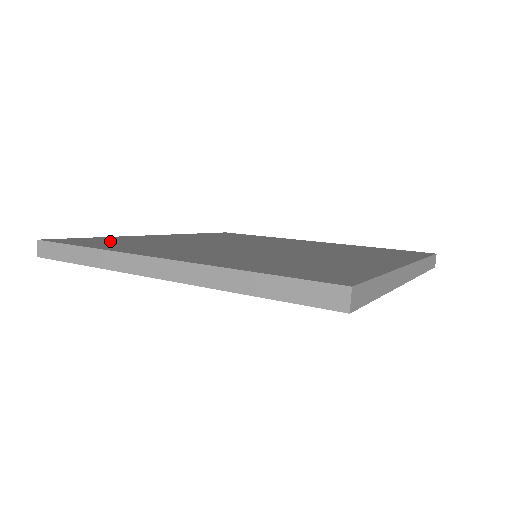
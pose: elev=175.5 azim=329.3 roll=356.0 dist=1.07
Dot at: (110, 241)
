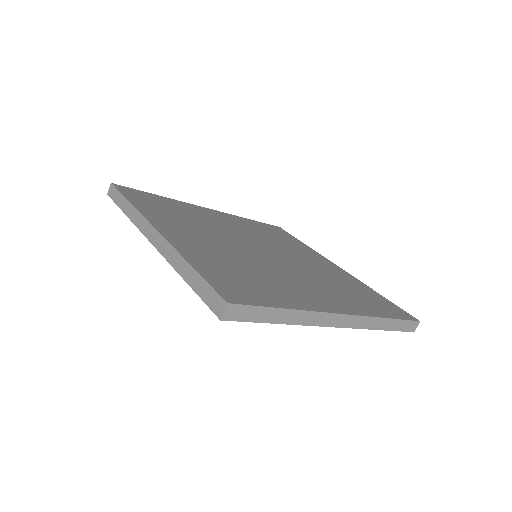
Dot at: (158, 202)
